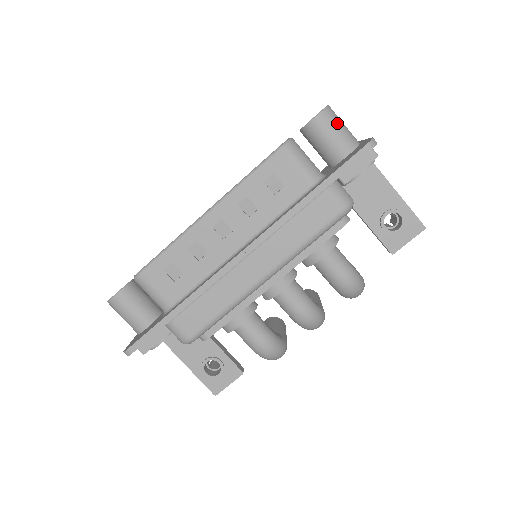
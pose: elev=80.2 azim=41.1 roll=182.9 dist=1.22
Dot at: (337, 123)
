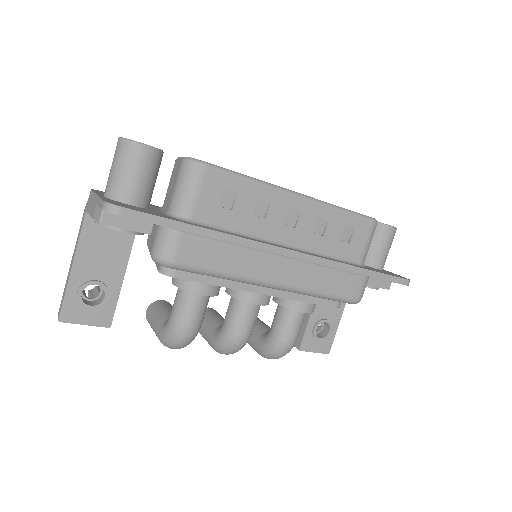
Dot at: occluded
